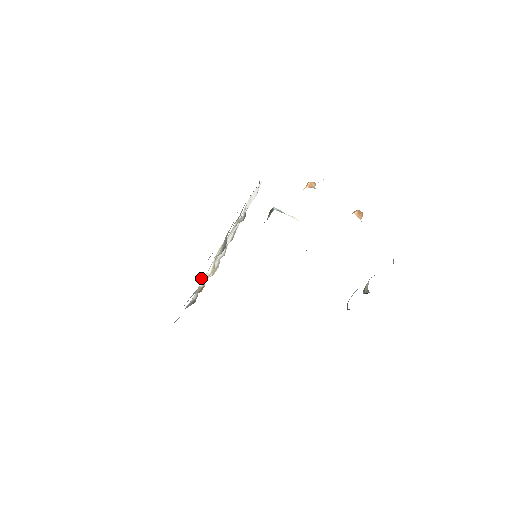
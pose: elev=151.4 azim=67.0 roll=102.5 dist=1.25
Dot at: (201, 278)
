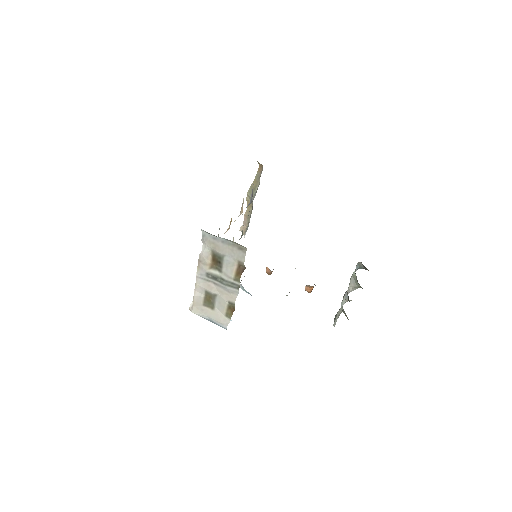
Dot at: occluded
